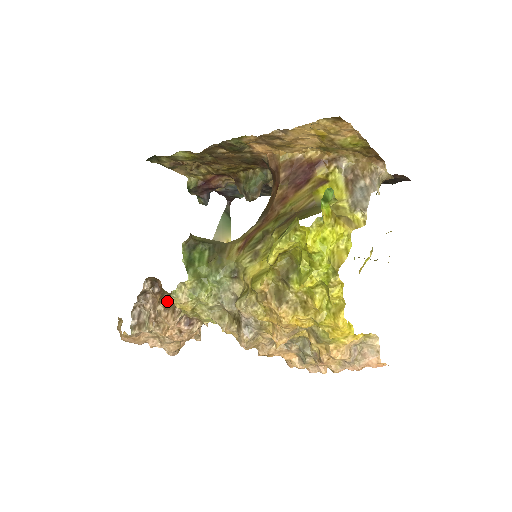
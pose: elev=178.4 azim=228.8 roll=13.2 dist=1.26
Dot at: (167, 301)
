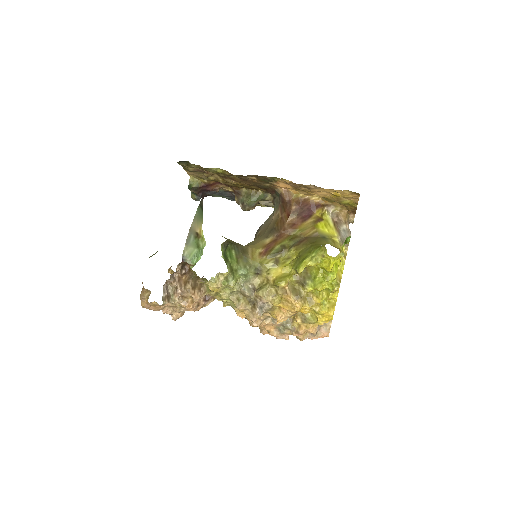
Dot at: (193, 282)
